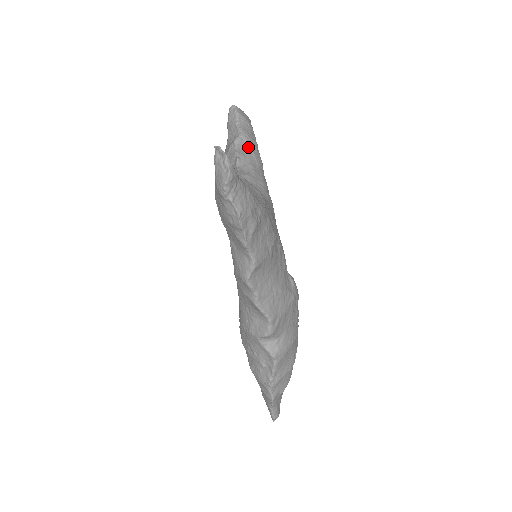
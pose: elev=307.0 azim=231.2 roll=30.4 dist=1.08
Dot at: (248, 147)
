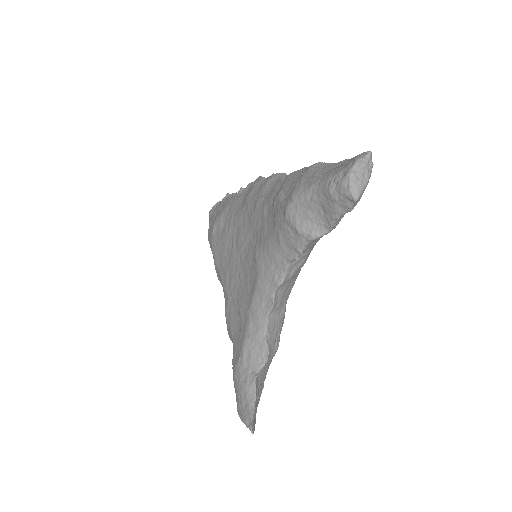
Dot at: occluded
